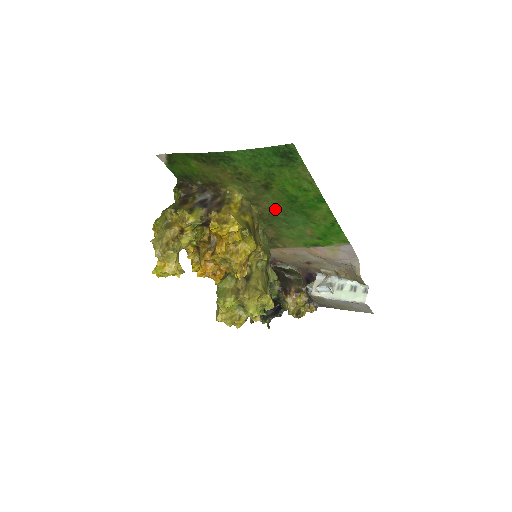
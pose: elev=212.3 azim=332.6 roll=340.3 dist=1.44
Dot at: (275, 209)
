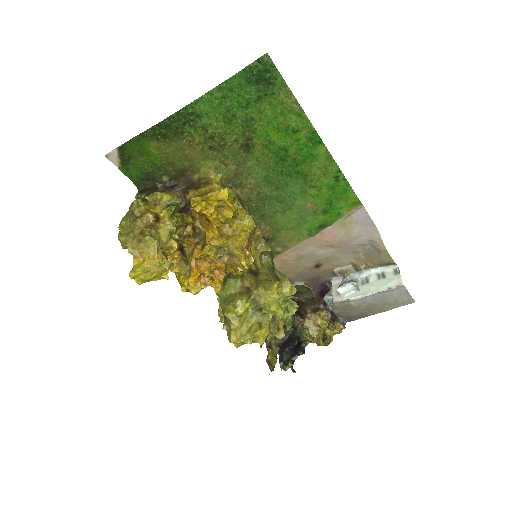
Dot at: (263, 184)
